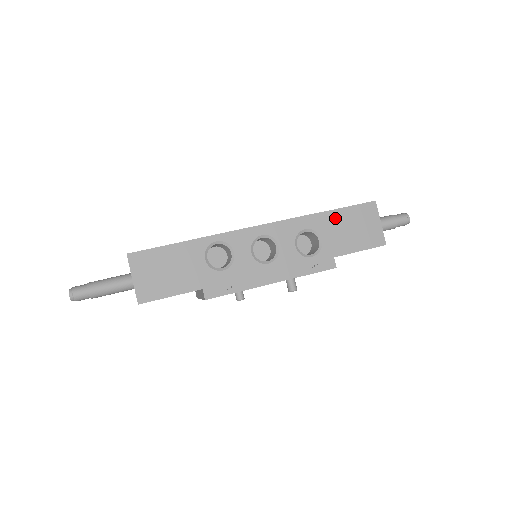
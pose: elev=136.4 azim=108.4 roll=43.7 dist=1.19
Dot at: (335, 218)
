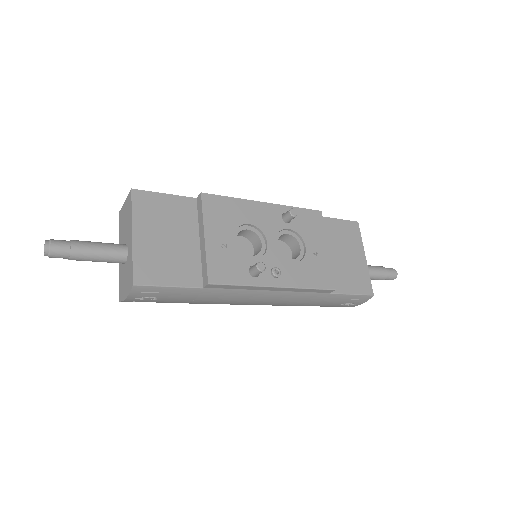
Dot at: occluded
